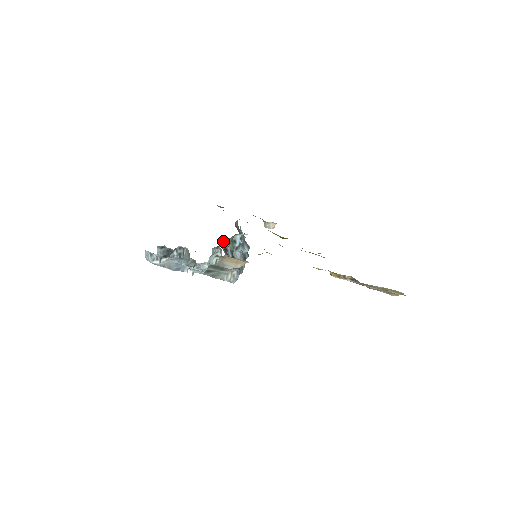
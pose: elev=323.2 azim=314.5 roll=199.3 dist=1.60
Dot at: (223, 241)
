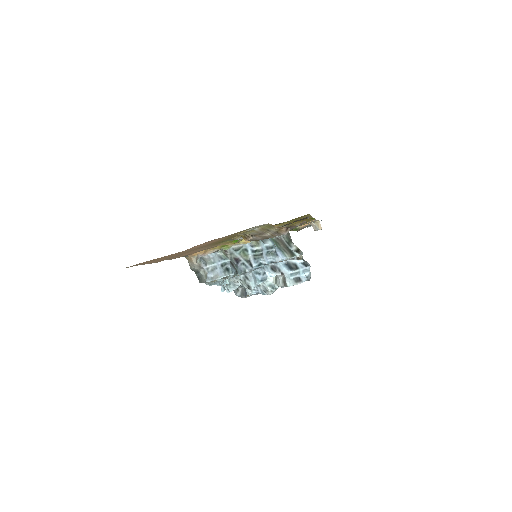
Dot at: (225, 251)
